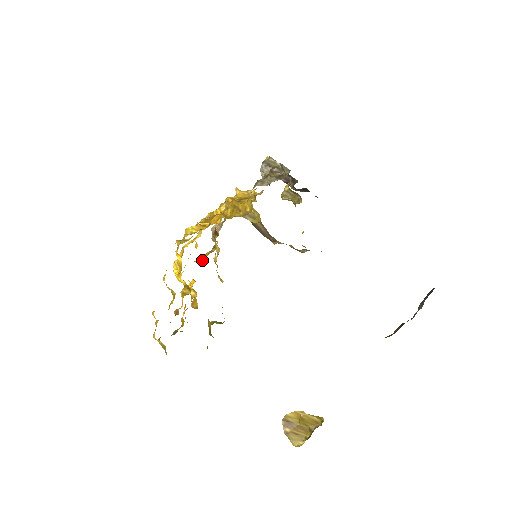
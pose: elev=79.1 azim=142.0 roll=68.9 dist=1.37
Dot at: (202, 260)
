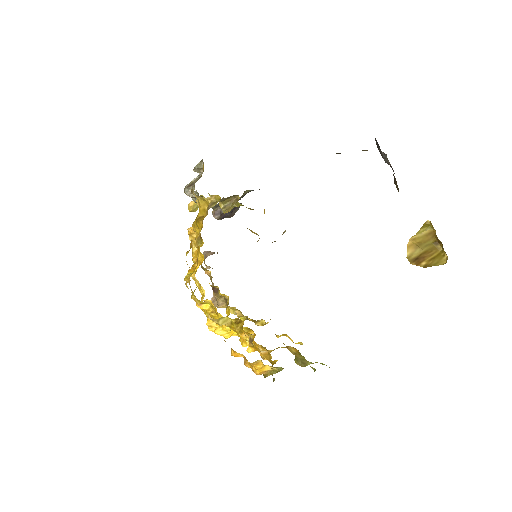
Dot at: (228, 314)
